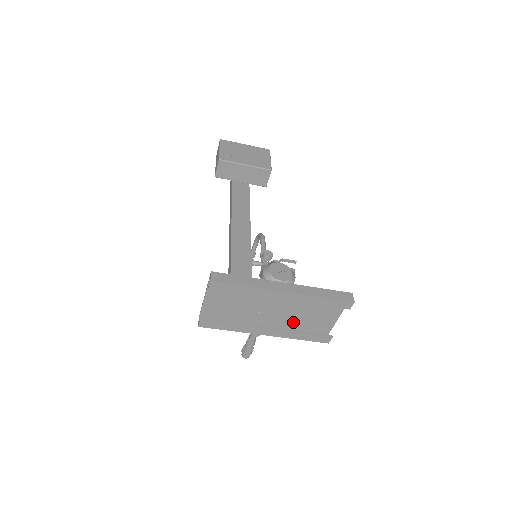
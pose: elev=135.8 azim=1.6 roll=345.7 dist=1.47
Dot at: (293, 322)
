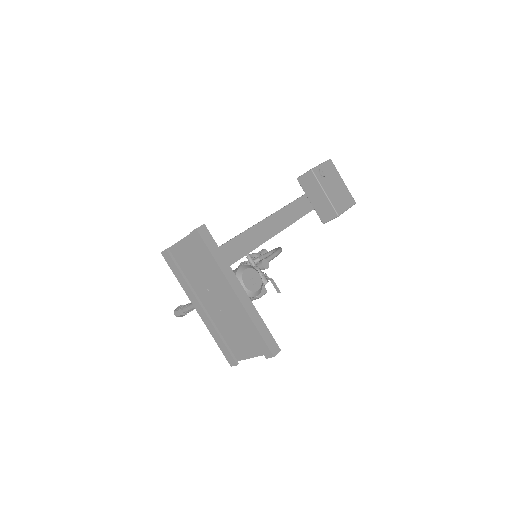
Dot at: (224, 324)
